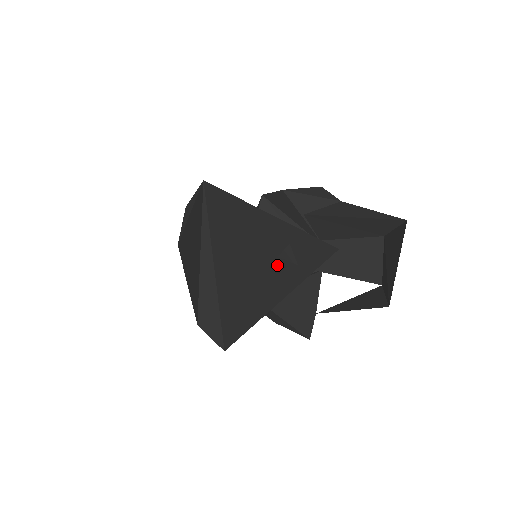
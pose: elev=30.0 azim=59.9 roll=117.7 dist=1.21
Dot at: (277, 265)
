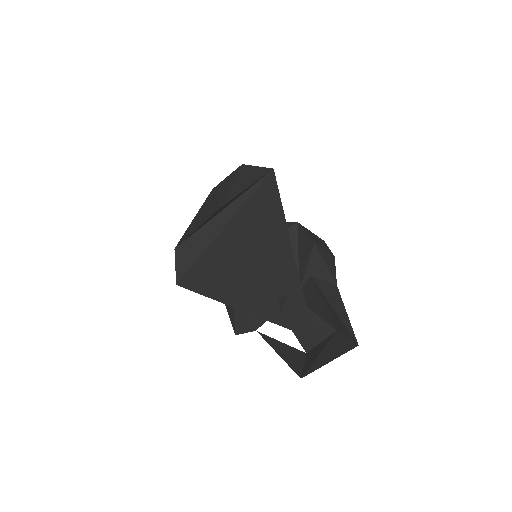
Dot at: (268, 292)
